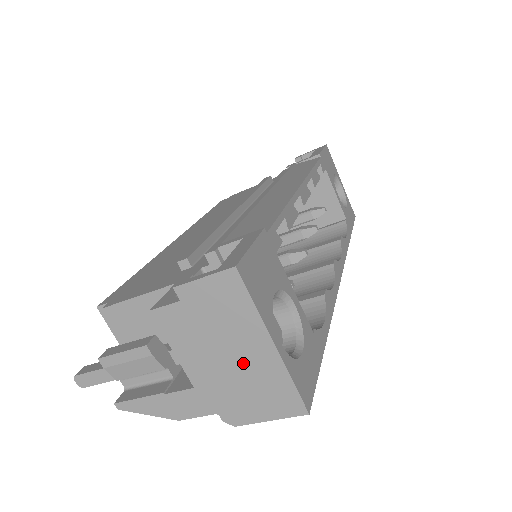
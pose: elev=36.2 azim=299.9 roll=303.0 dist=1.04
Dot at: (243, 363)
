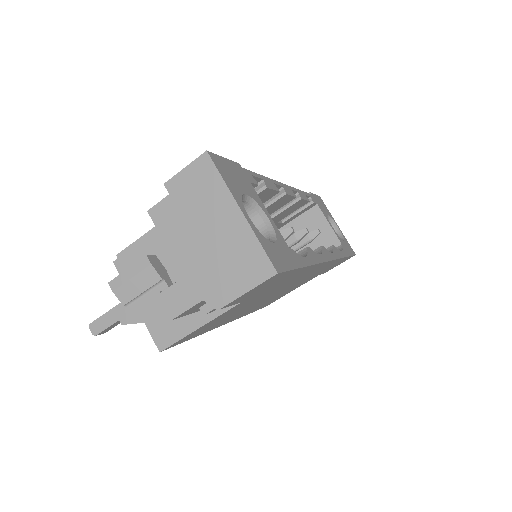
Dot at: (219, 237)
